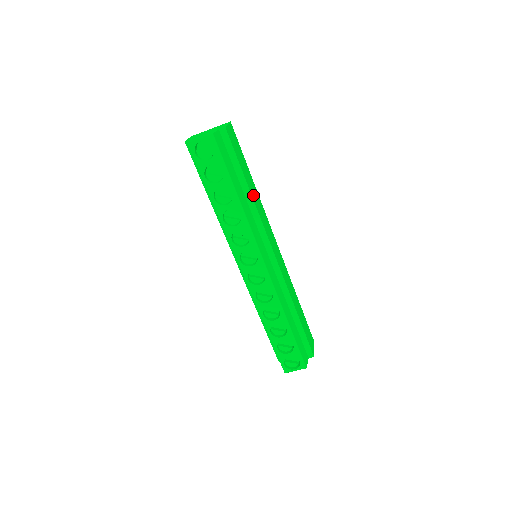
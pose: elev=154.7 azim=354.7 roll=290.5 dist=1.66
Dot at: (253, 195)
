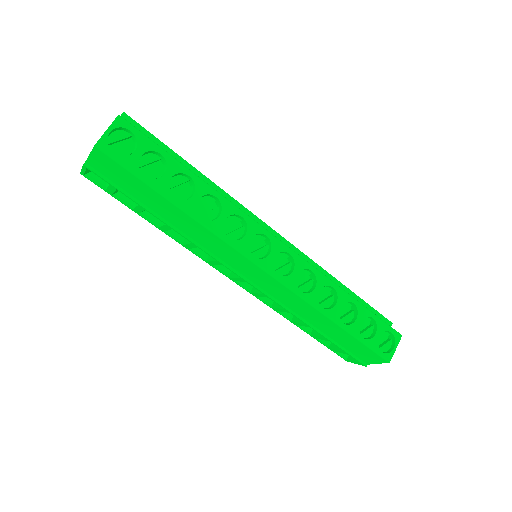
Dot at: occluded
